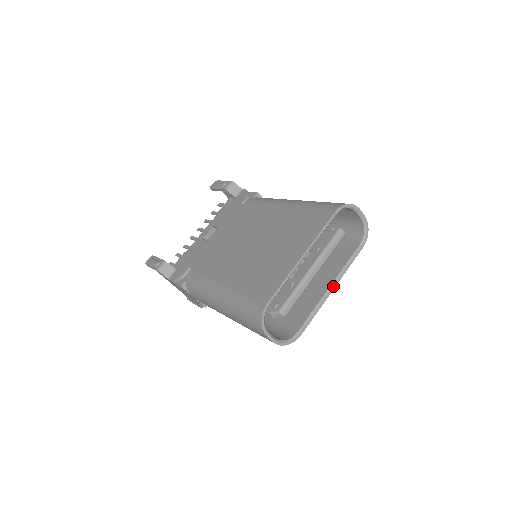
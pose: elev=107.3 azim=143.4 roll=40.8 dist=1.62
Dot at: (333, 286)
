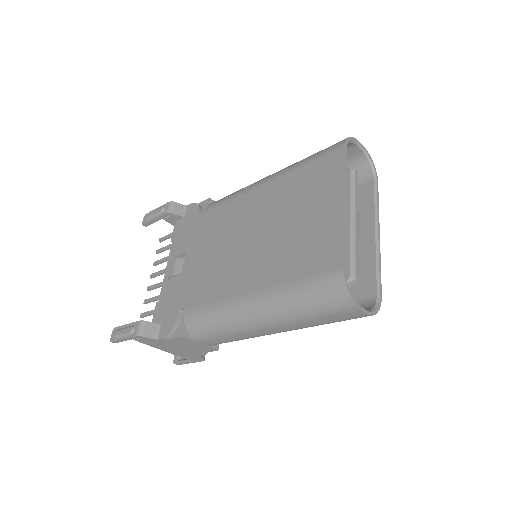
Dot at: (378, 230)
